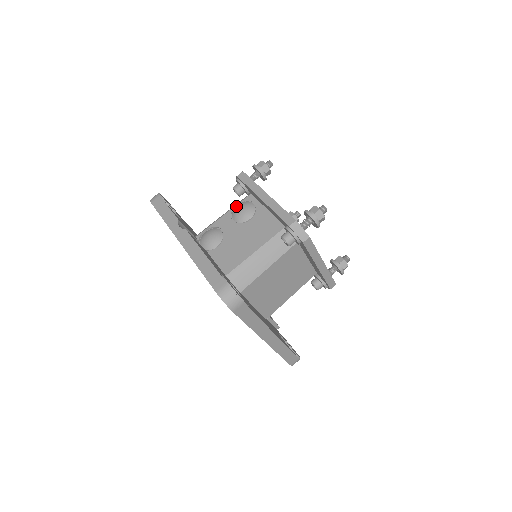
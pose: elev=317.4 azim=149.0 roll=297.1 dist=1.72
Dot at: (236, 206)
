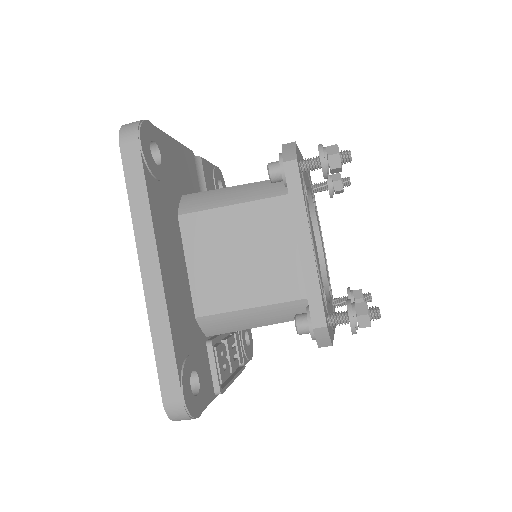
Dot at: occluded
